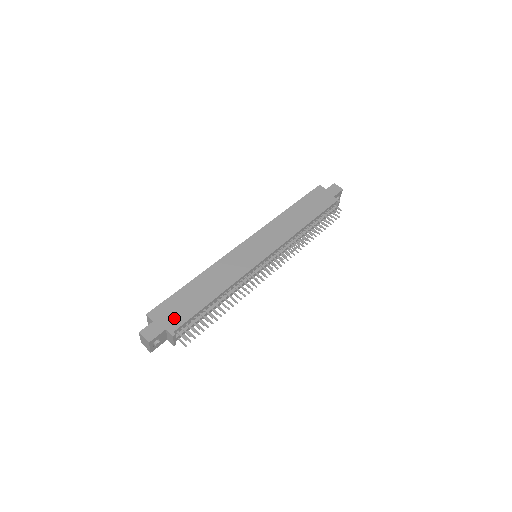
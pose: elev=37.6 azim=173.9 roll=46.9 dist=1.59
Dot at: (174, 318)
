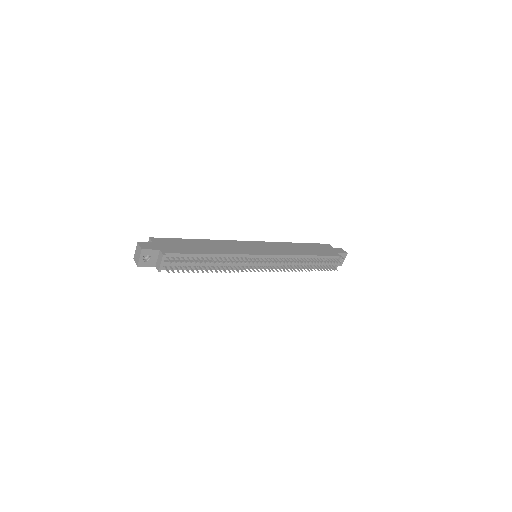
Dot at: (170, 248)
